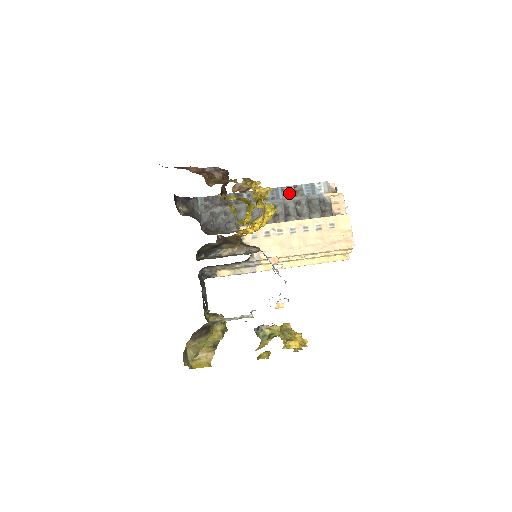
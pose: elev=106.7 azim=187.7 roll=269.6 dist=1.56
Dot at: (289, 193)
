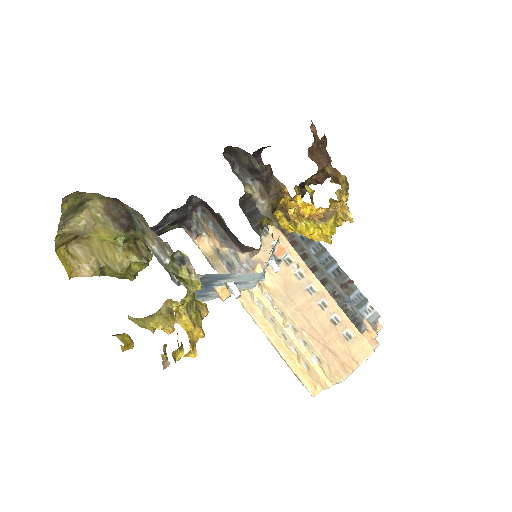
Dot at: (340, 278)
